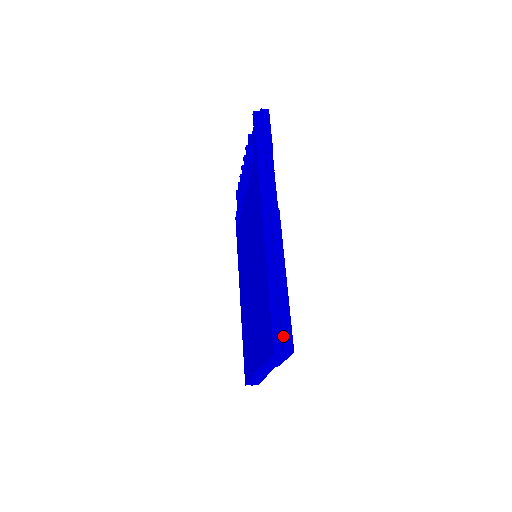
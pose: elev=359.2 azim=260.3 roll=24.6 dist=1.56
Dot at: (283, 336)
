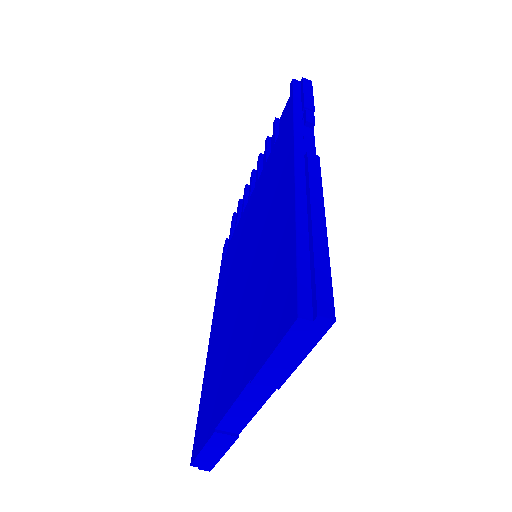
Dot at: (317, 292)
